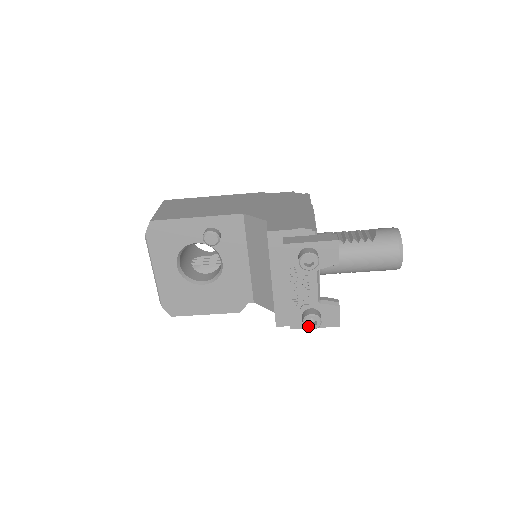
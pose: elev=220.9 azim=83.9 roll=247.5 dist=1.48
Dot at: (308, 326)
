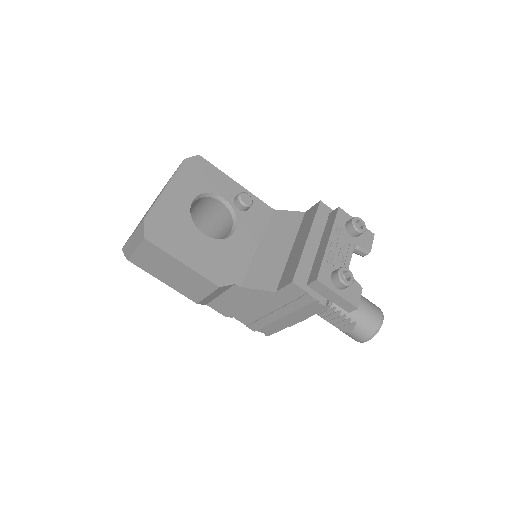
Dot at: (342, 277)
